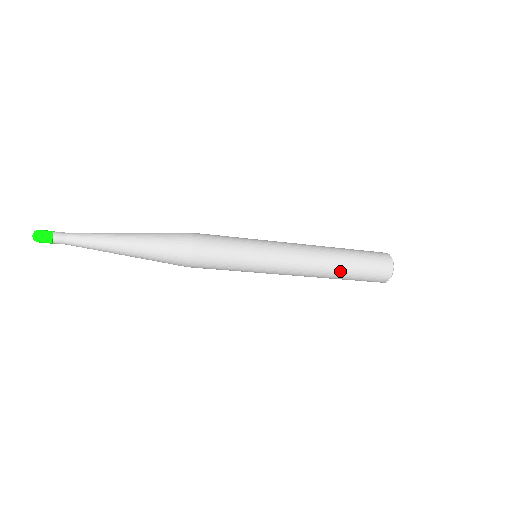
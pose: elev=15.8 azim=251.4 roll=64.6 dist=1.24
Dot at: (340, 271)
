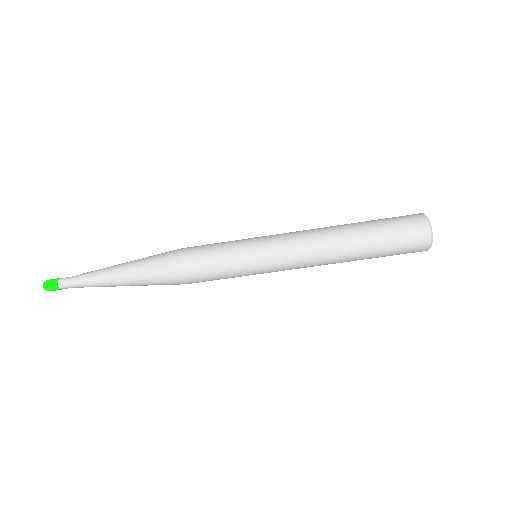
Dot at: (354, 232)
